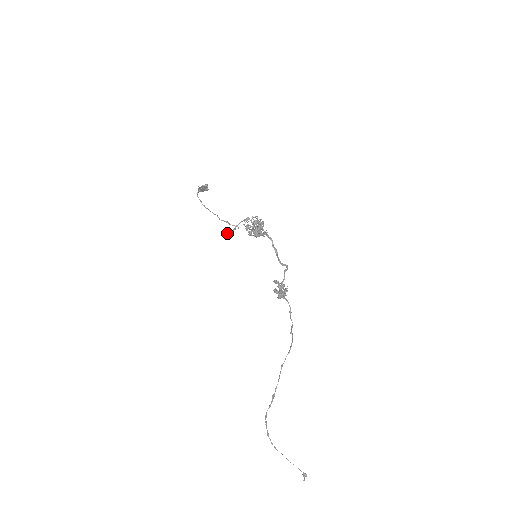
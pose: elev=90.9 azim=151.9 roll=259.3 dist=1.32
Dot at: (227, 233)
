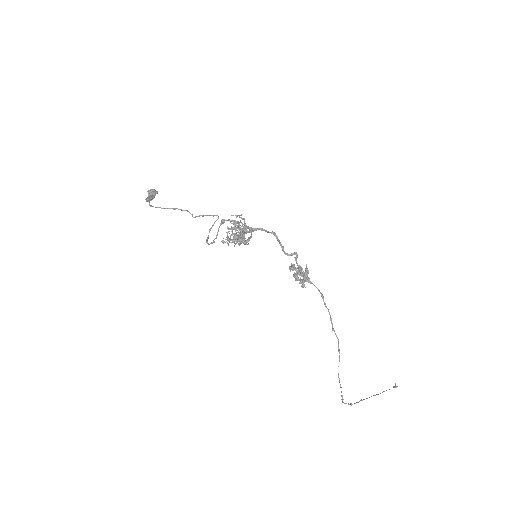
Dot at: (211, 243)
